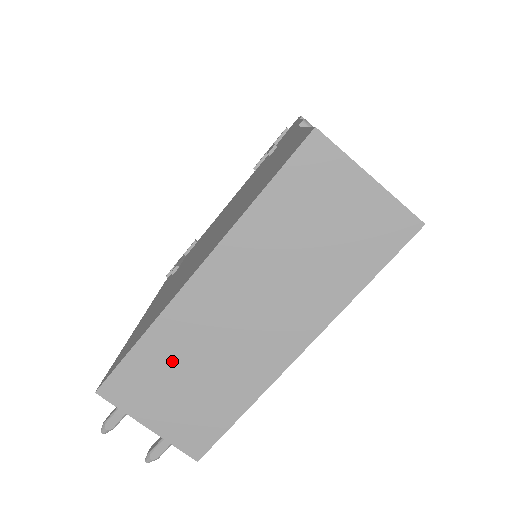
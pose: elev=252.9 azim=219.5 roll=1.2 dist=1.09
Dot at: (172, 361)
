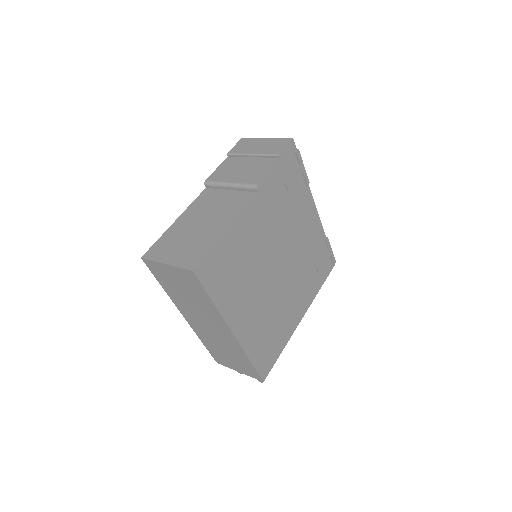
Dot at: (215, 347)
